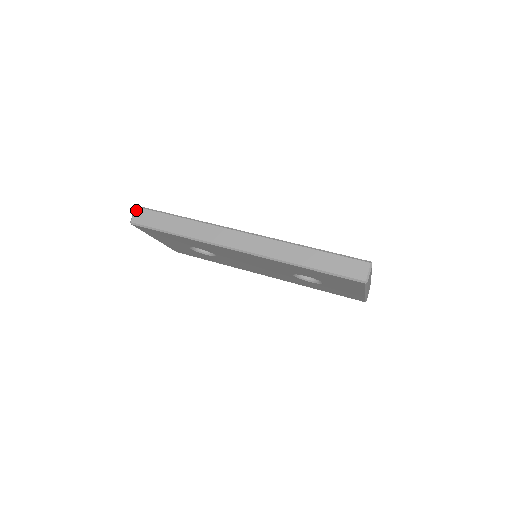
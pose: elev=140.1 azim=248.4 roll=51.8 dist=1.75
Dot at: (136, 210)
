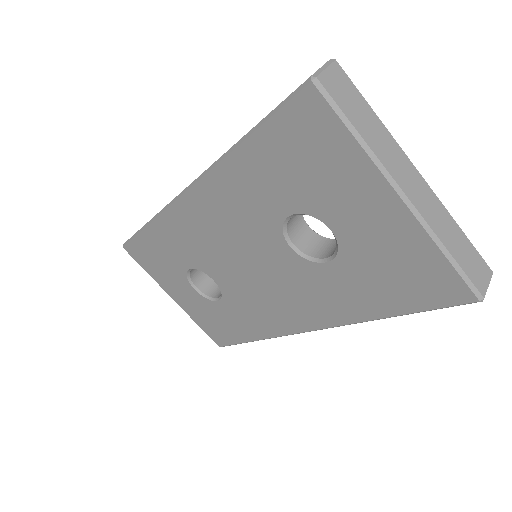
Dot at: occluded
